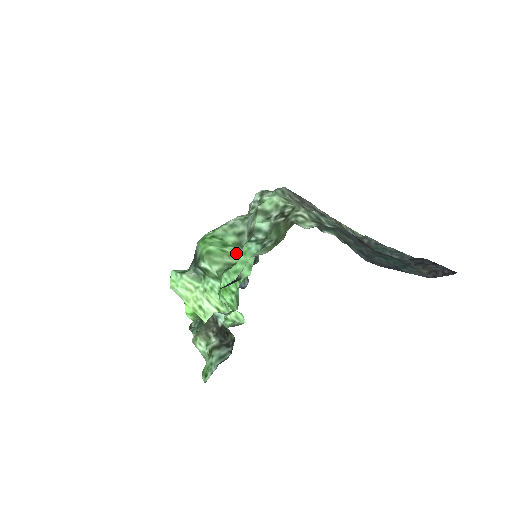
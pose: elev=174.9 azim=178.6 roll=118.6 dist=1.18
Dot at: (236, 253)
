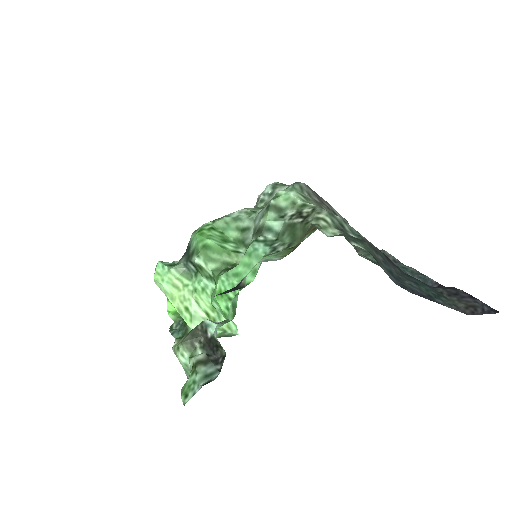
Dot at: (237, 252)
